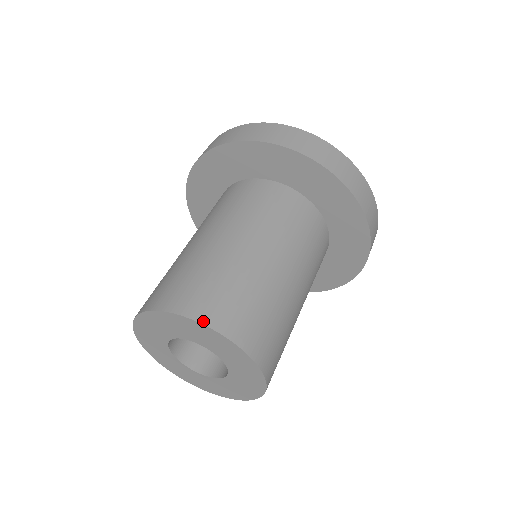
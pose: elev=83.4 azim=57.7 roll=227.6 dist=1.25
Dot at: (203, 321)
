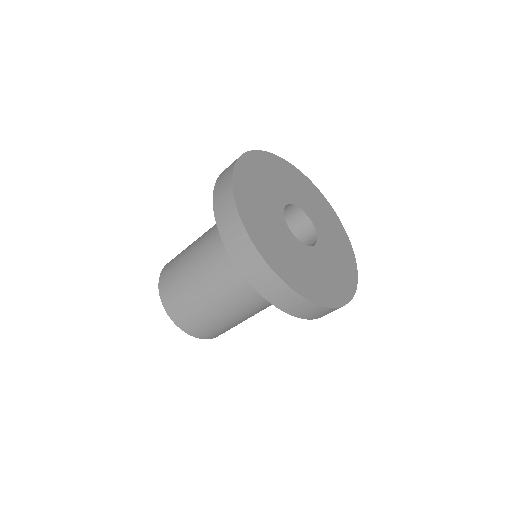
Dot at: (189, 333)
